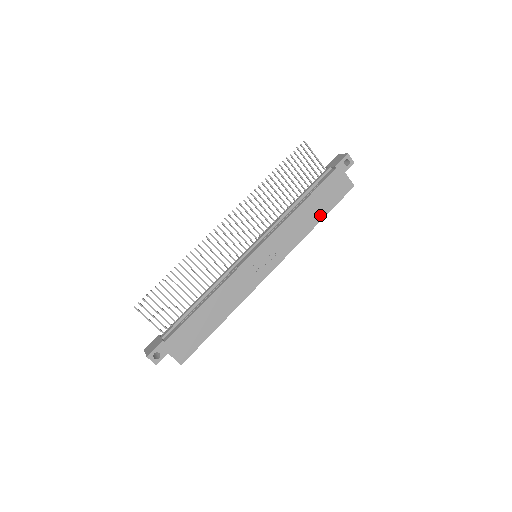
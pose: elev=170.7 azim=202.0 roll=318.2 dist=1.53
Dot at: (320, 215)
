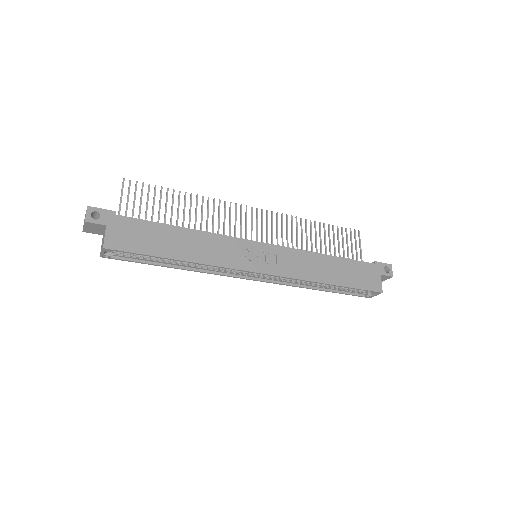
Dot at: (338, 280)
